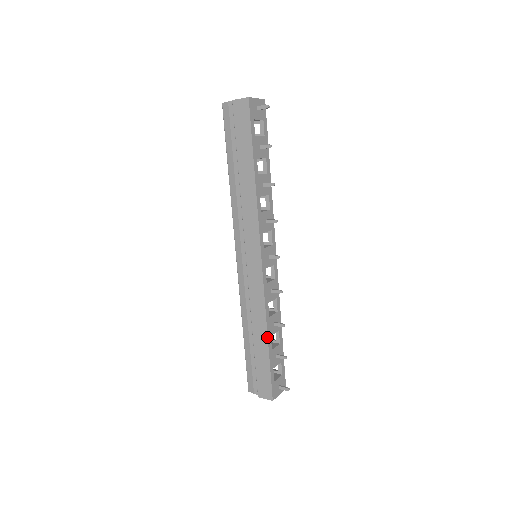
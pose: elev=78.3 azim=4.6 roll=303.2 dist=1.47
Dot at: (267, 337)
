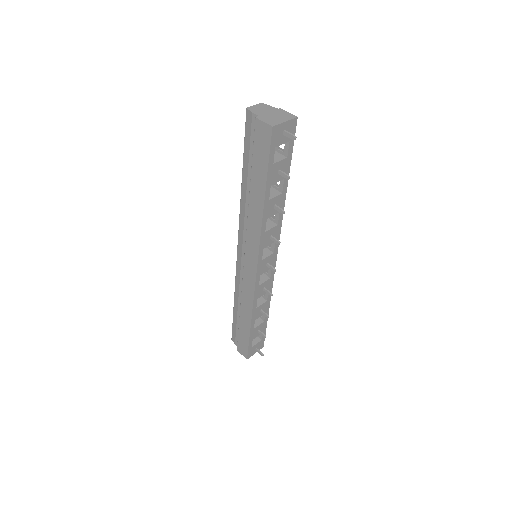
Dot at: (250, 322)
